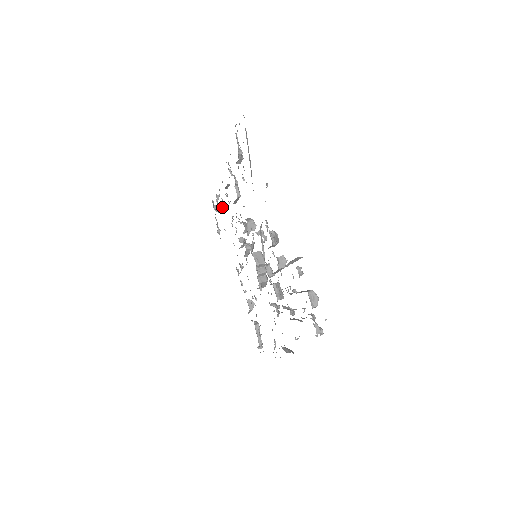
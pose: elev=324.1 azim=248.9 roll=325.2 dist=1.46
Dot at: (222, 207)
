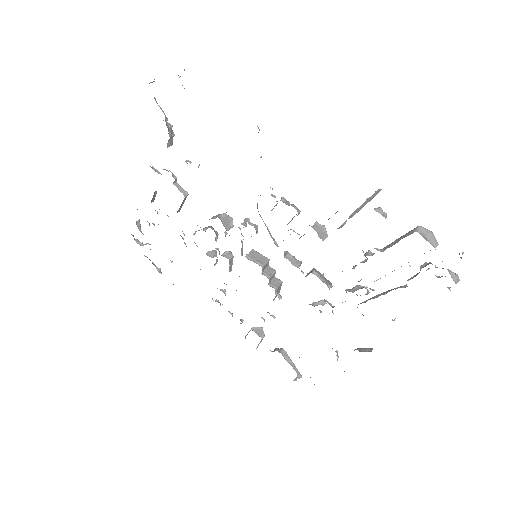
Dot at: occluded
